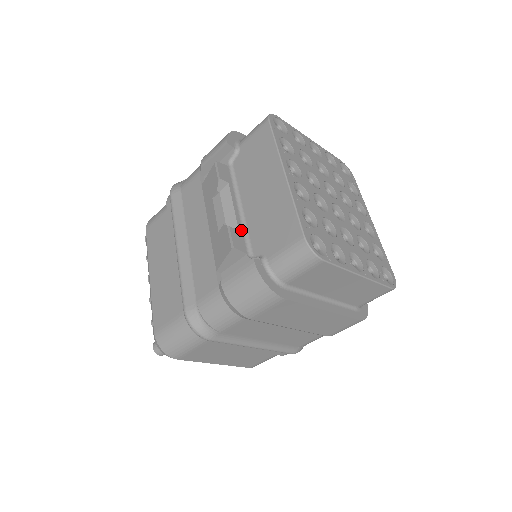
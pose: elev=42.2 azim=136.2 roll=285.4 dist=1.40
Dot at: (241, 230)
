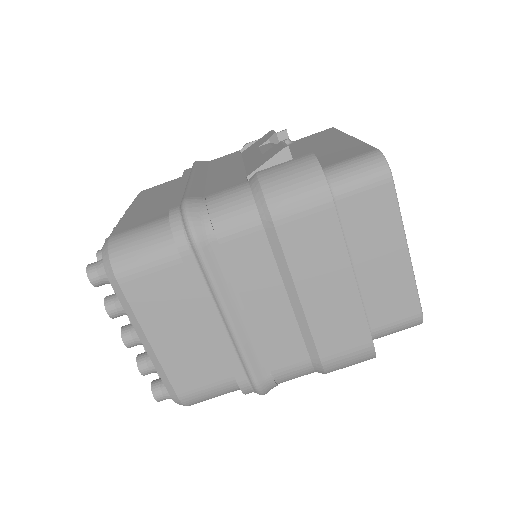
Dot at: occluded
